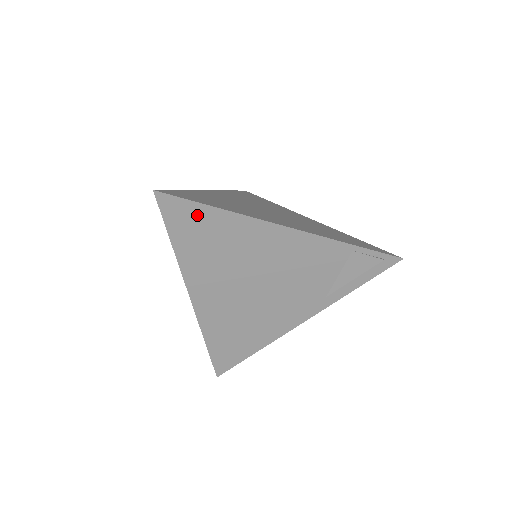
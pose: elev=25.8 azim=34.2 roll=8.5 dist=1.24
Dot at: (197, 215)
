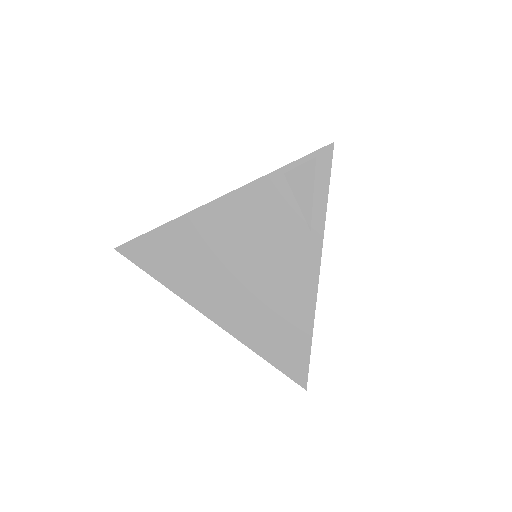
Dot at: (152, 243)
